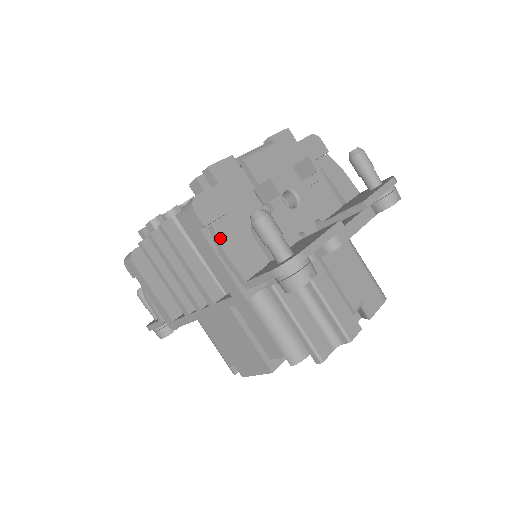
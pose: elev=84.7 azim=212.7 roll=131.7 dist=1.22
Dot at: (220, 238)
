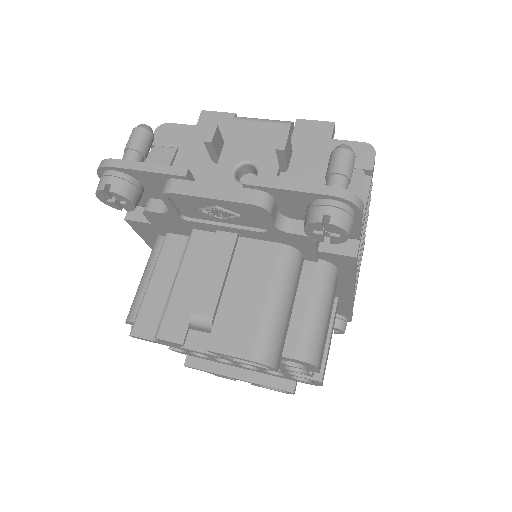
Dot at: (147, 157)
